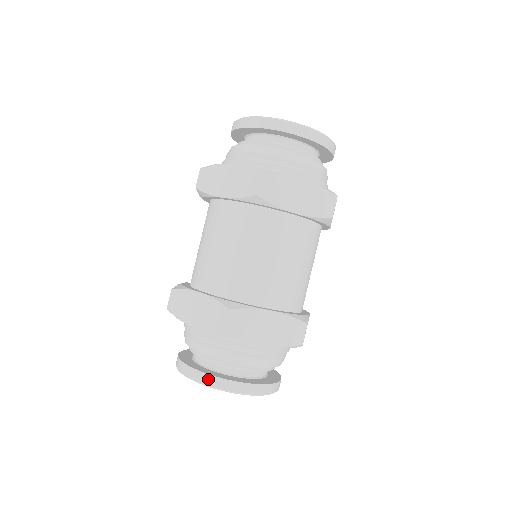
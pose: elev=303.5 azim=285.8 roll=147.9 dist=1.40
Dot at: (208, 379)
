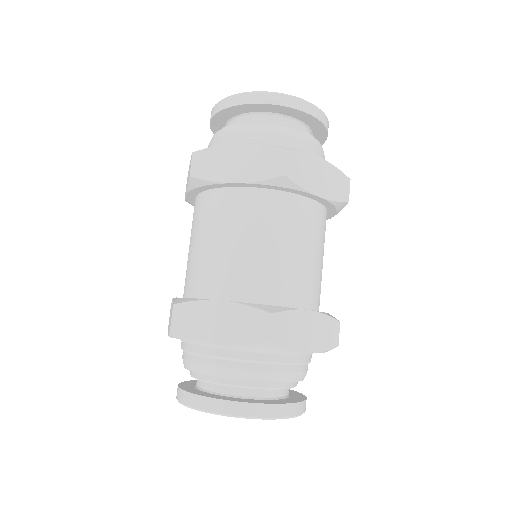
Dot at: (182, 396)
